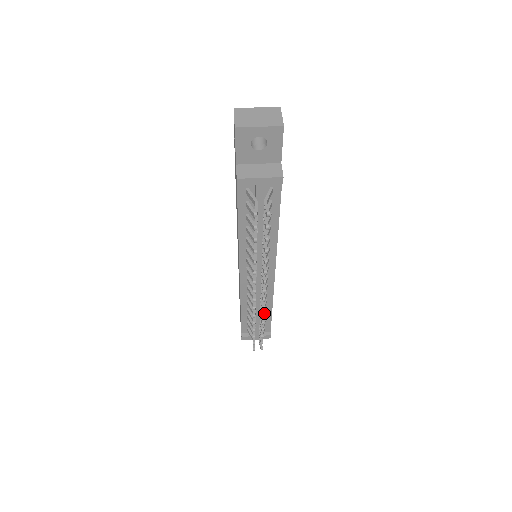
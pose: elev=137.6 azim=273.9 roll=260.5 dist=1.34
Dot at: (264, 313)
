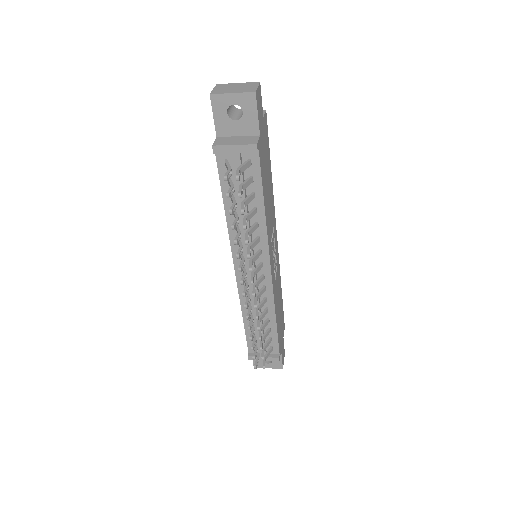
Dot at: (266, 324)
